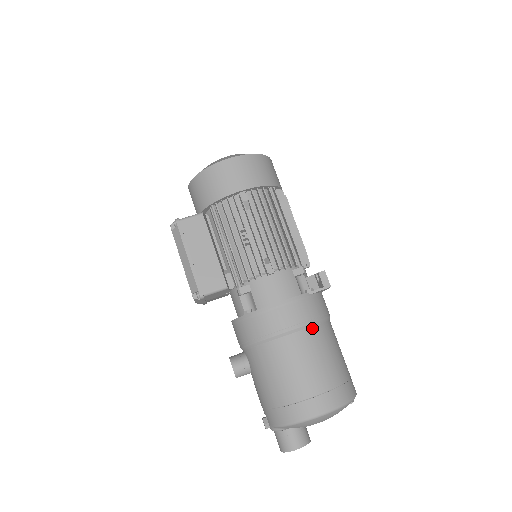
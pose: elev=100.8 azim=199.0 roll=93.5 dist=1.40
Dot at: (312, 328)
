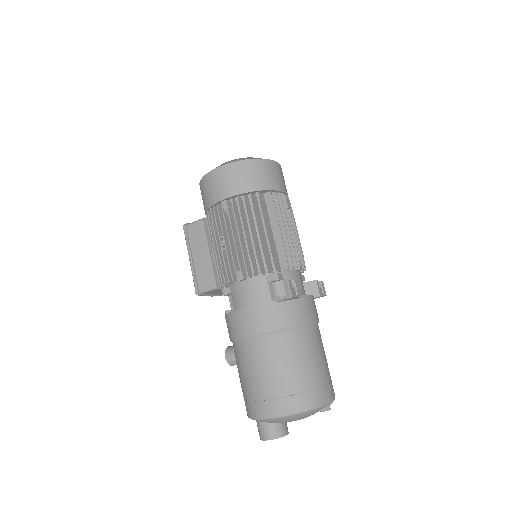
Dot at: (273, 335)
